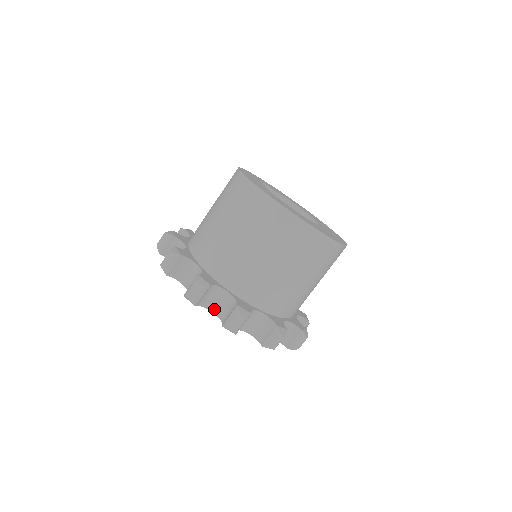
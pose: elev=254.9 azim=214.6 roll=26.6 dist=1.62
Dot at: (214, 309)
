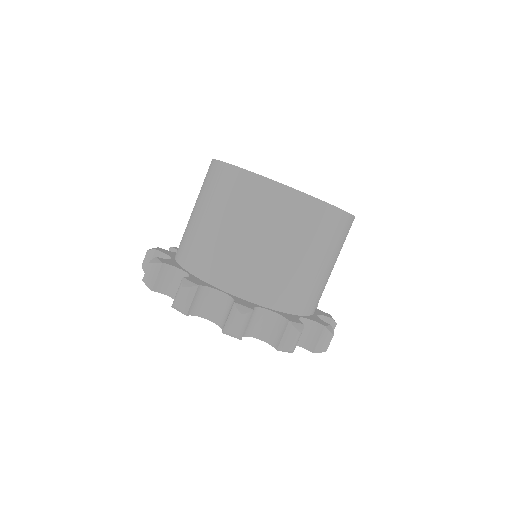
Dot at: occluded
